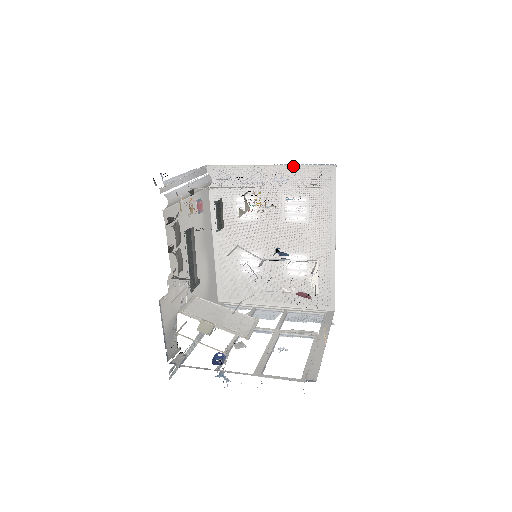
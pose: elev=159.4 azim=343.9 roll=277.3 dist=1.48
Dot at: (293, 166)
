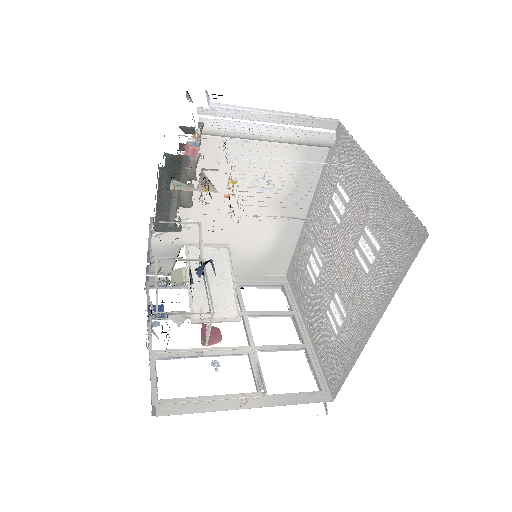
Dot at: (393, 190)
